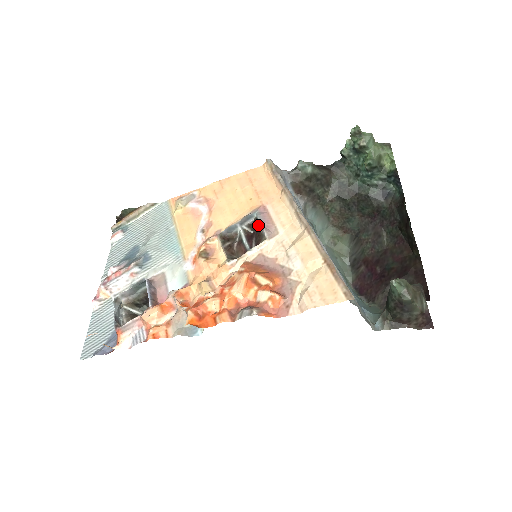
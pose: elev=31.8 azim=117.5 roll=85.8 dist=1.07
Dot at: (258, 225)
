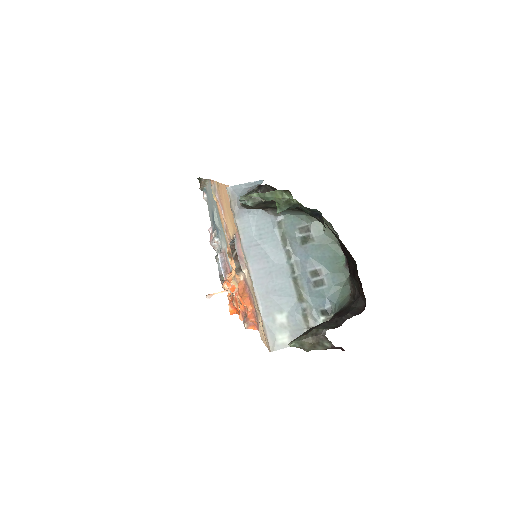
Dot at: occluded
